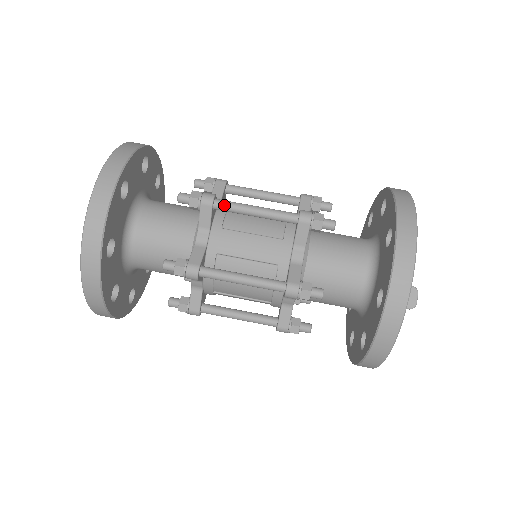
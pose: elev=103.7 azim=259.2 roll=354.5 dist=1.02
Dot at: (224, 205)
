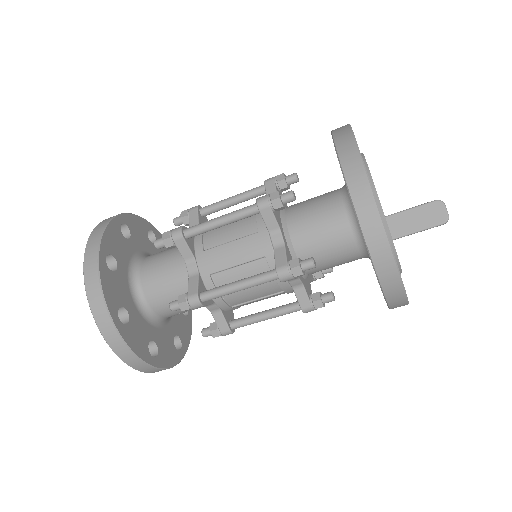
Dot at: (193, 231)
